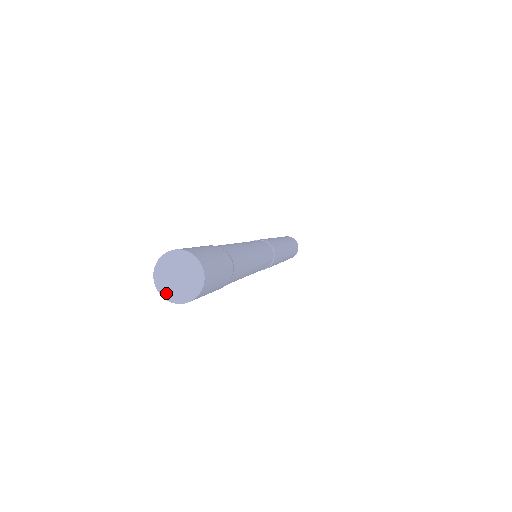
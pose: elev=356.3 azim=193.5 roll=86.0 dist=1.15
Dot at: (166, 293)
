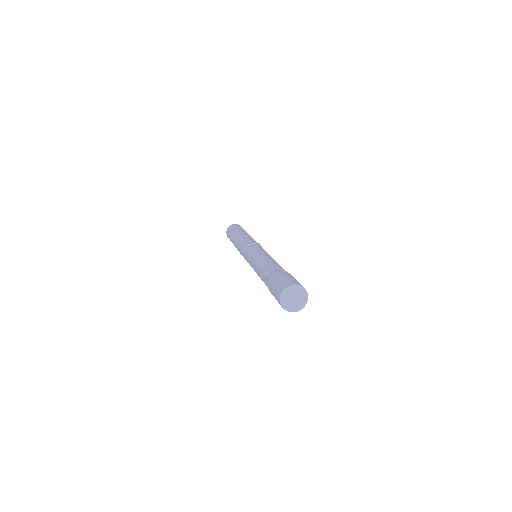
Dot at: (290, 309)
